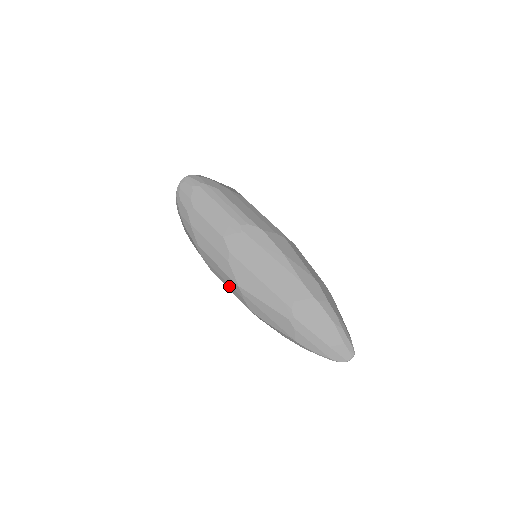
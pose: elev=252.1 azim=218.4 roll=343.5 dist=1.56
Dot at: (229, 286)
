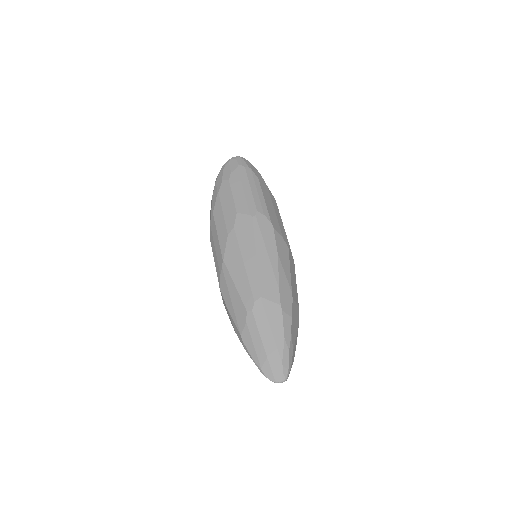
Dot at: (216, 259)
